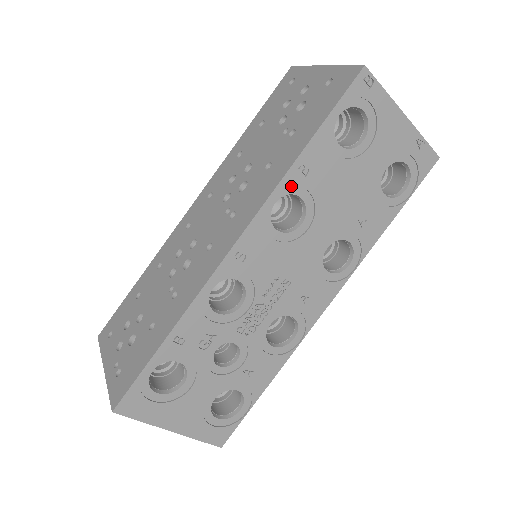
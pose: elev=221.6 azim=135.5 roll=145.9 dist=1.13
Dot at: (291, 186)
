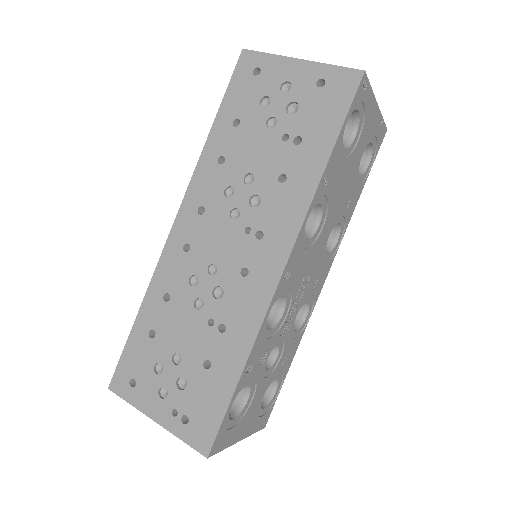
Dot at: (317, 198)
